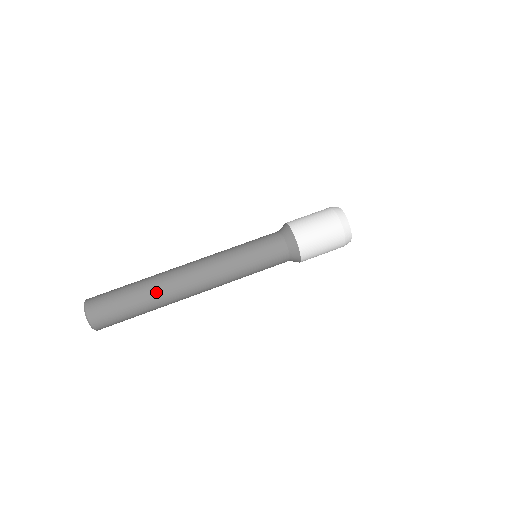
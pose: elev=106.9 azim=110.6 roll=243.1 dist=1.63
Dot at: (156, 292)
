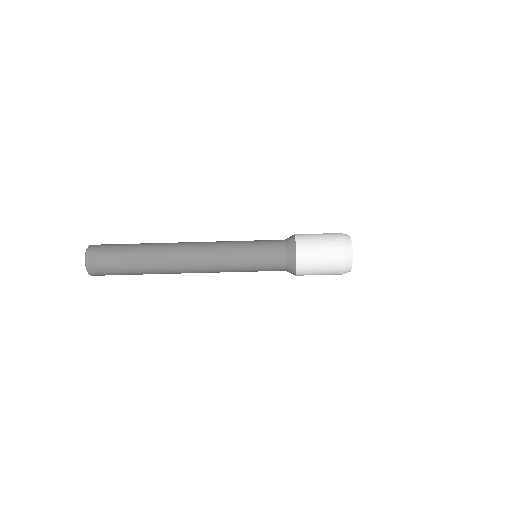
Dot at: (155, 272)
